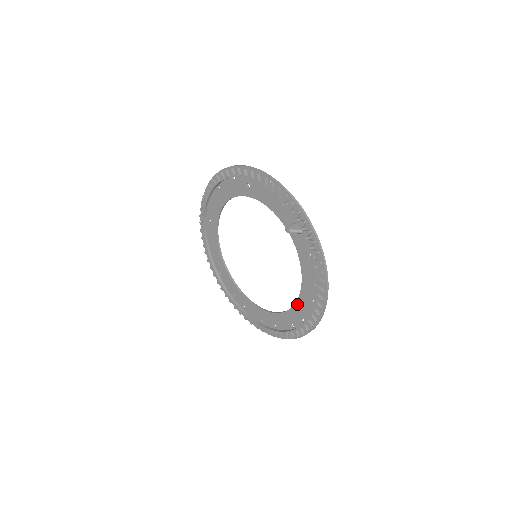
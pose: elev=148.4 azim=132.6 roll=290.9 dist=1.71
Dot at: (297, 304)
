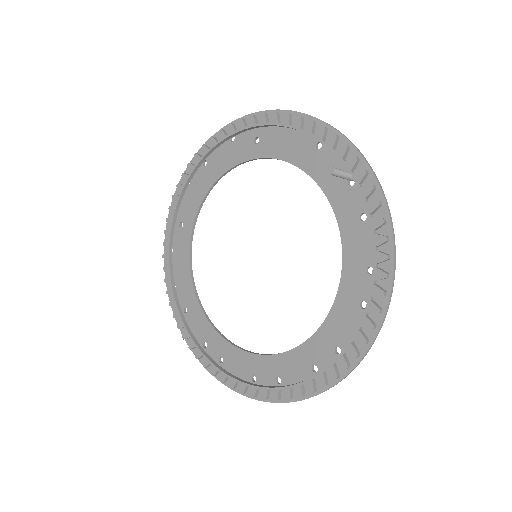
Dot at: (328, 320)
